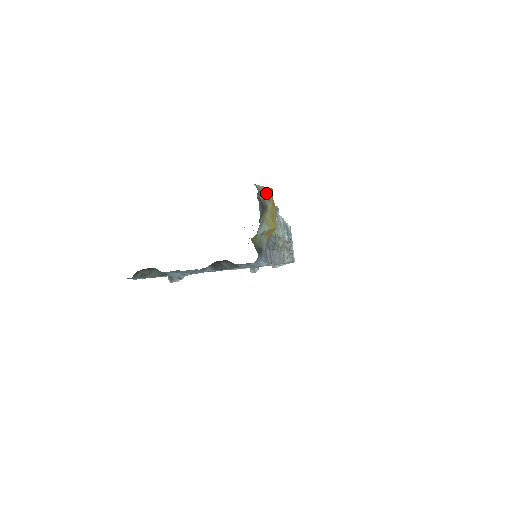
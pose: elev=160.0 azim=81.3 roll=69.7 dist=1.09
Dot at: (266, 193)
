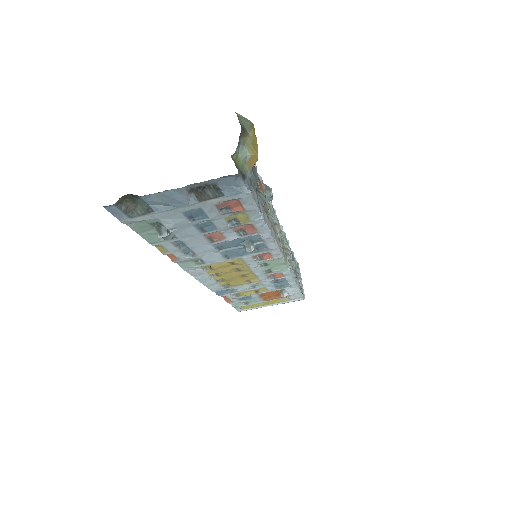
Dot at: (246, 122)
